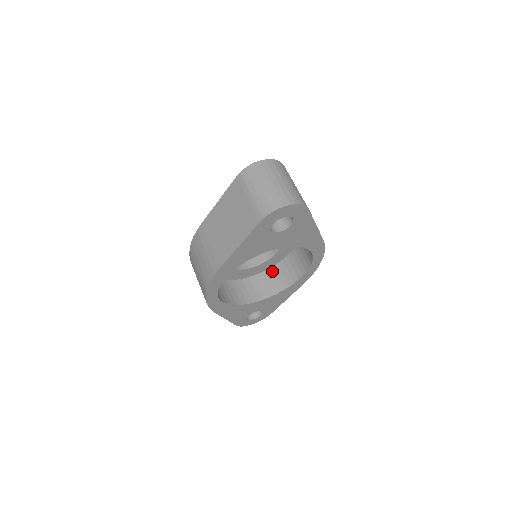
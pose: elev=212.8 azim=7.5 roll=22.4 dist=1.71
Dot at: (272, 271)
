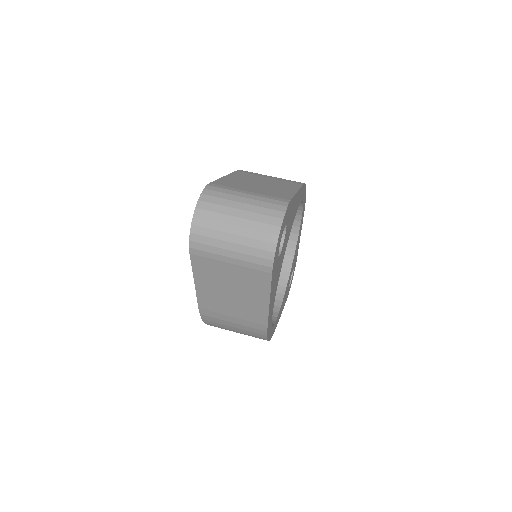
Dot at: occluded
